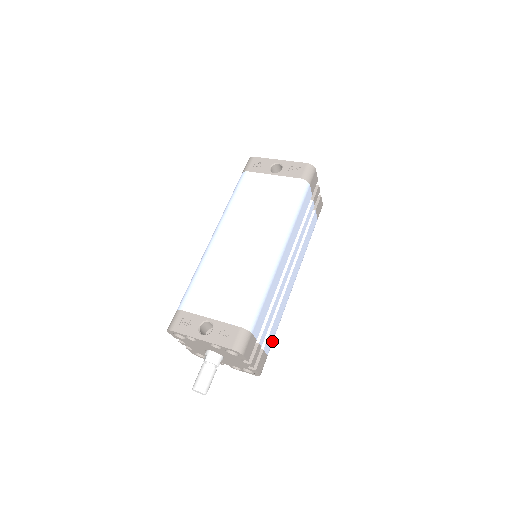
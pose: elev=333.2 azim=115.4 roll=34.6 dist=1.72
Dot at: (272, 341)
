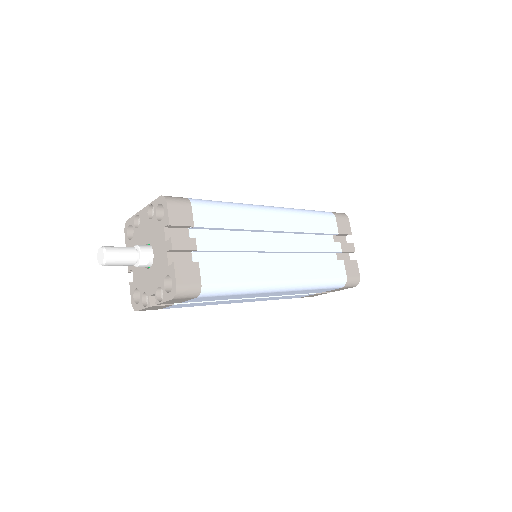
Dot at: (218, 282)
